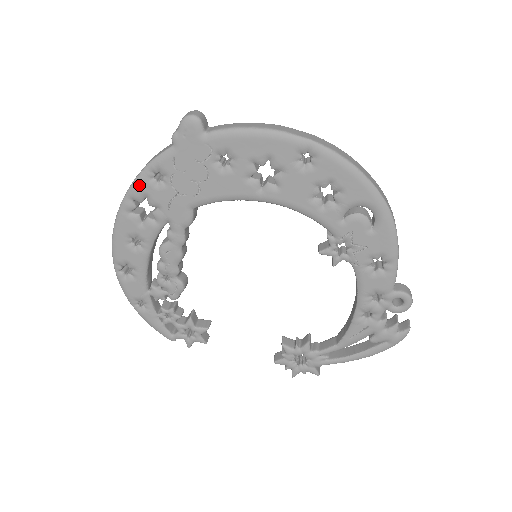
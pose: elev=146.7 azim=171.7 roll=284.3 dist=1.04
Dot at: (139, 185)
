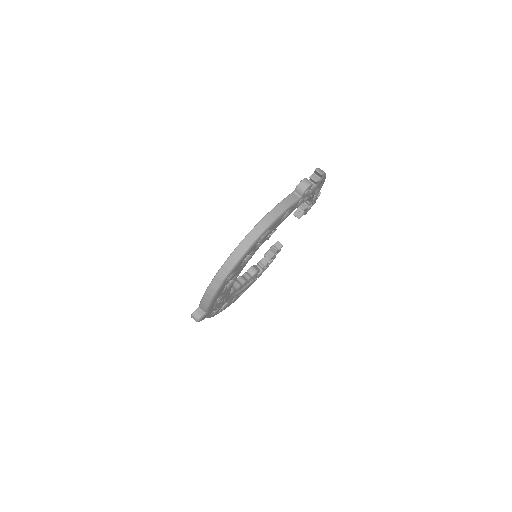
Dot at: occluded
